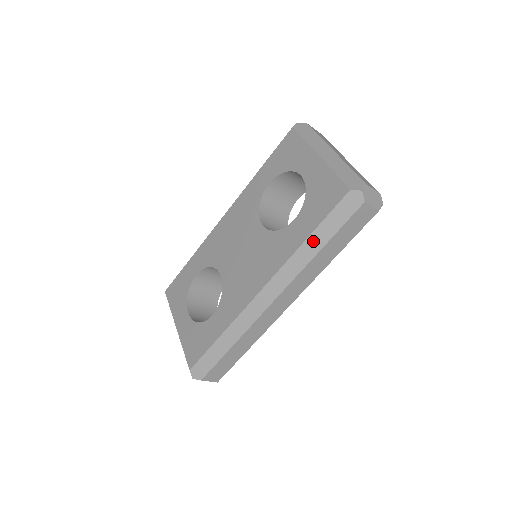
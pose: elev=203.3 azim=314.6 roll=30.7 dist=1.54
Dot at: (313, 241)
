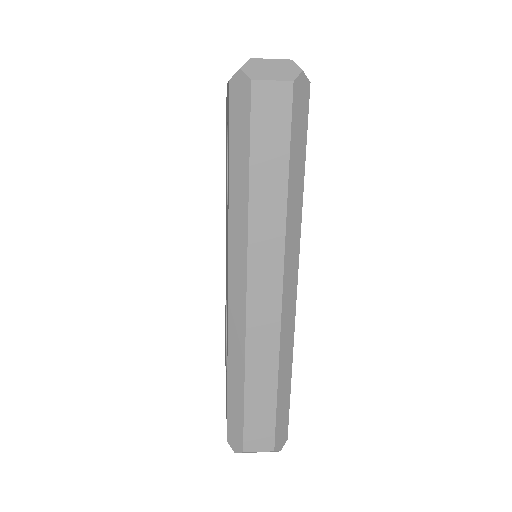
Dot at: (235, 182)
